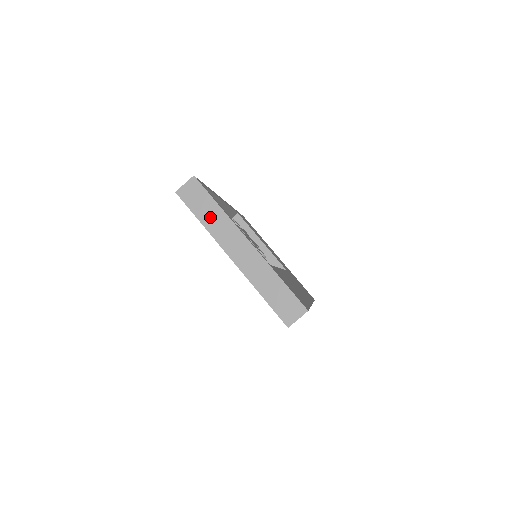
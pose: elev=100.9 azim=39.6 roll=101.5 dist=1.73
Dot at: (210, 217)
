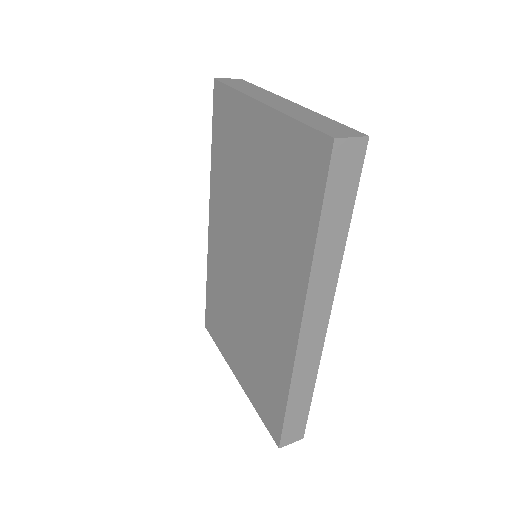
Dot at: (248, 89)
